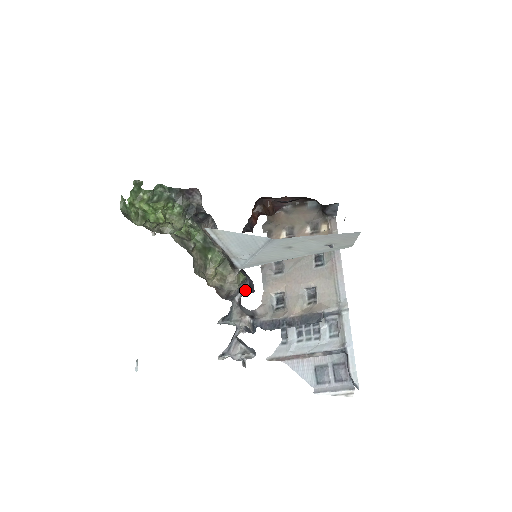
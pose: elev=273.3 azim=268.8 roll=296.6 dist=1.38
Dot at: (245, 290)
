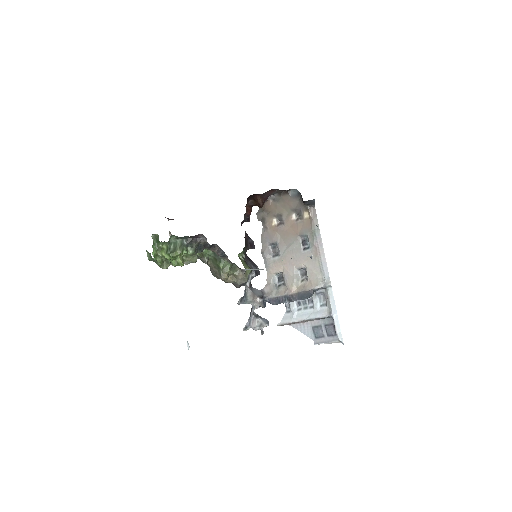
Dot at: (253, 277)
